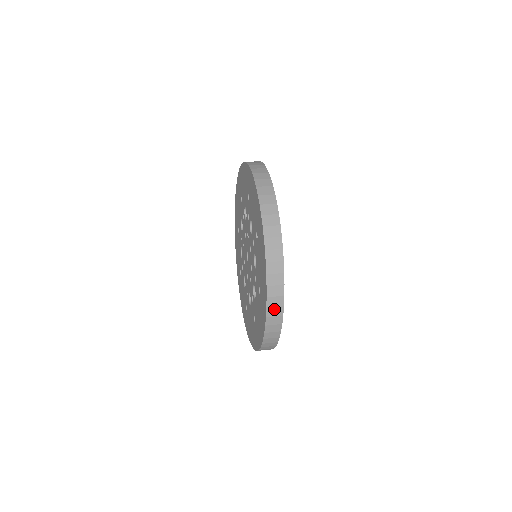
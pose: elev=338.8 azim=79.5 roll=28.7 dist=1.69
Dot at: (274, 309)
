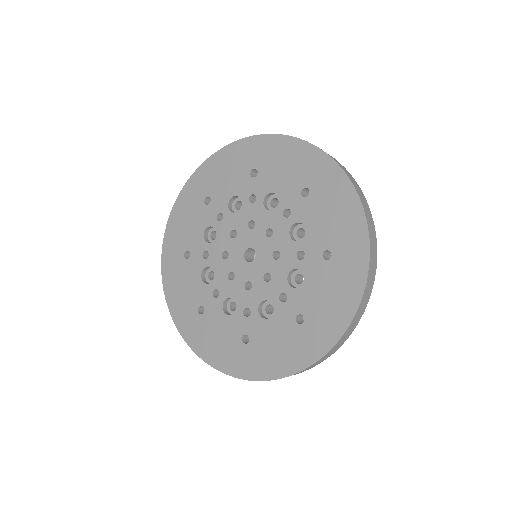
Dot at: (373, 256)
